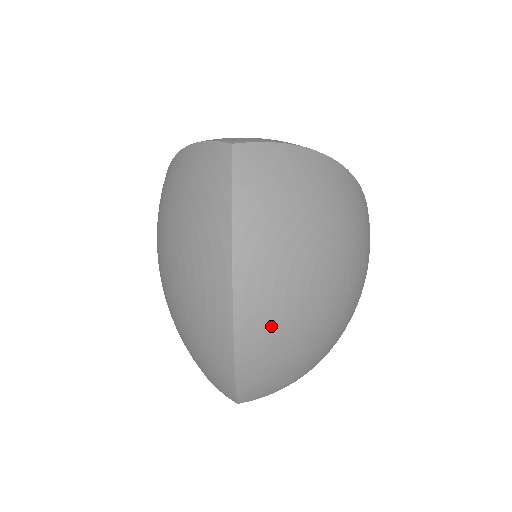
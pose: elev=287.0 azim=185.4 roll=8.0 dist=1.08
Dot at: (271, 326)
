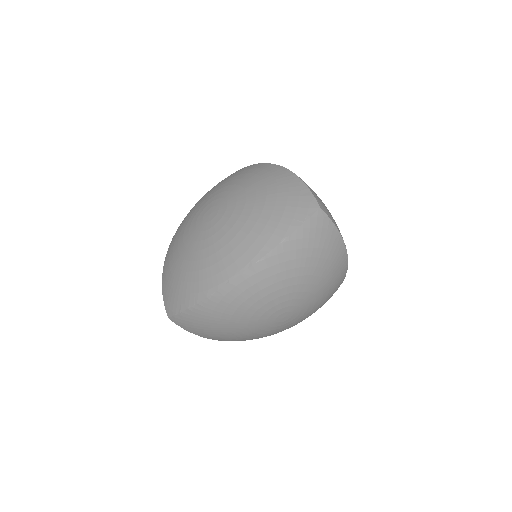
Dot at: (237, 305)
